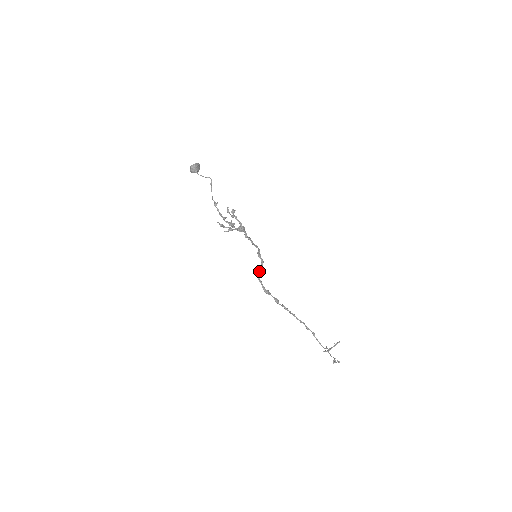
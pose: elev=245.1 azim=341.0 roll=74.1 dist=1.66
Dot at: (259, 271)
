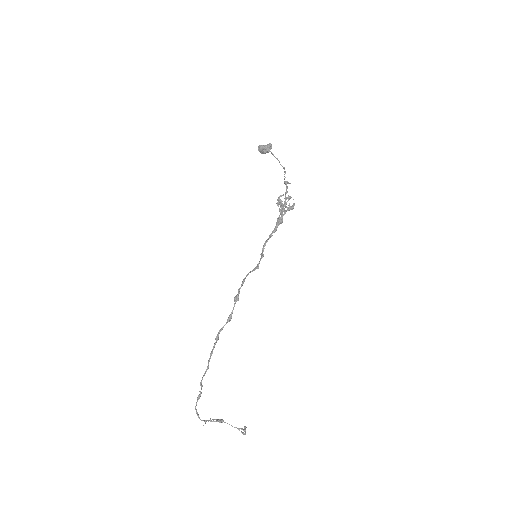
Dot at: (253, 270)
